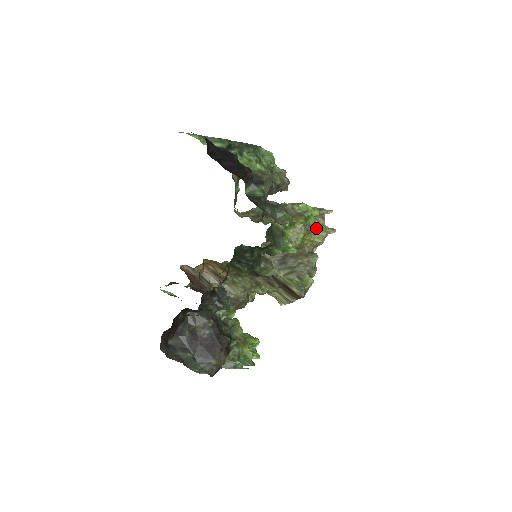
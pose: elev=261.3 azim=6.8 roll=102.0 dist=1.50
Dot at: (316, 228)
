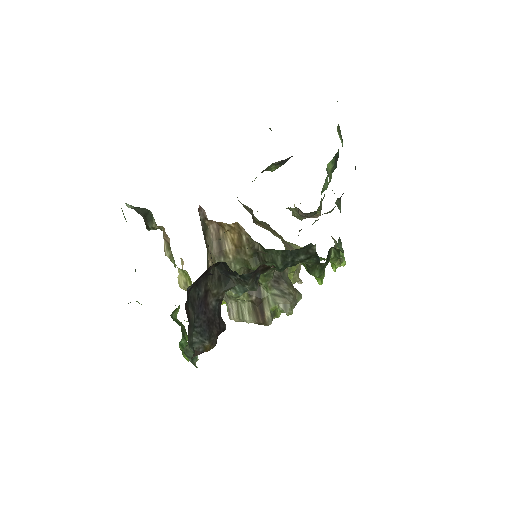
Dot at: (297, 270)
